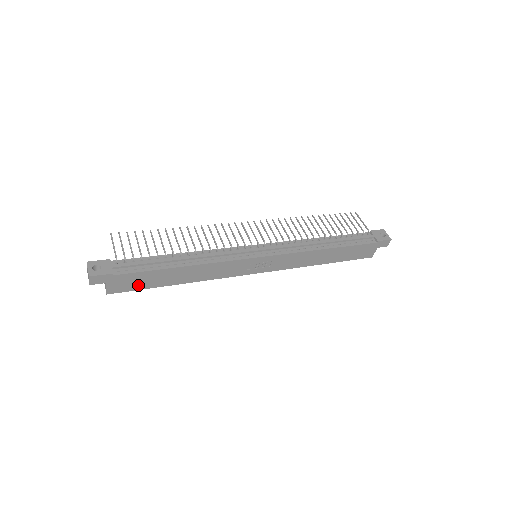
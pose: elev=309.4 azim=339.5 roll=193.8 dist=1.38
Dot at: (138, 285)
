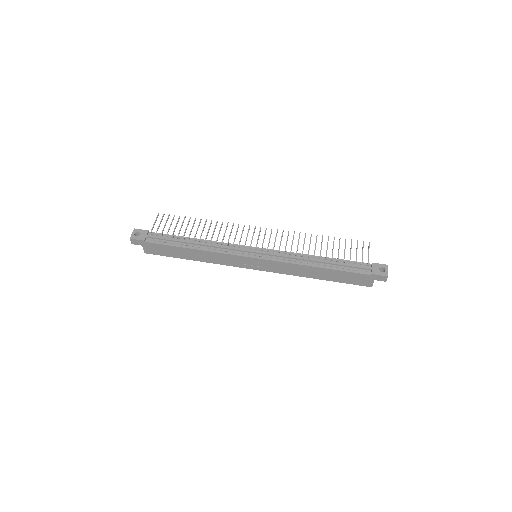
Dot at: (164, 253)
